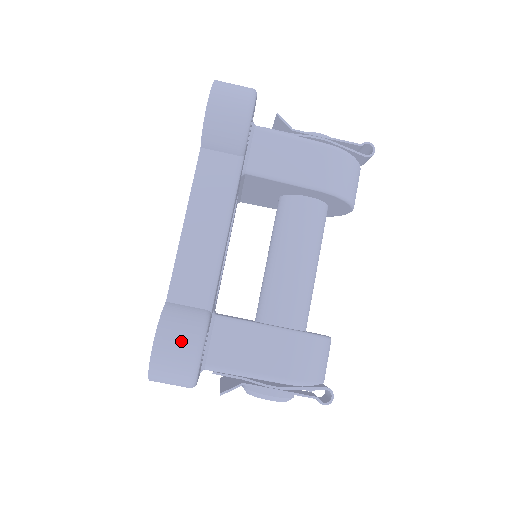
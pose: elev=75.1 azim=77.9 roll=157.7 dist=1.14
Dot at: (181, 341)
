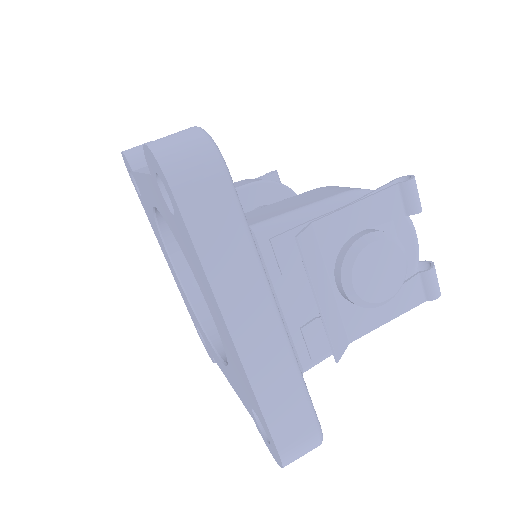
Dot at: occluded
